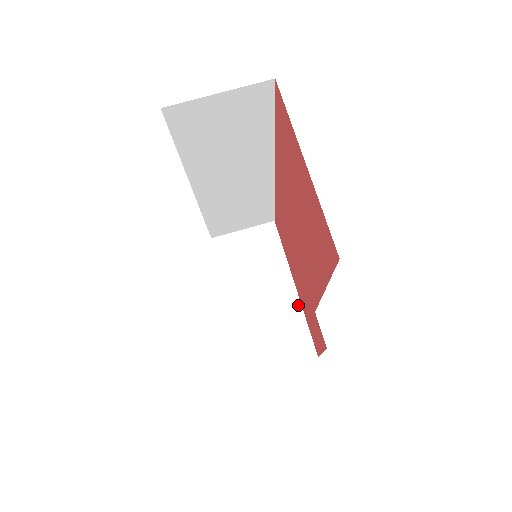
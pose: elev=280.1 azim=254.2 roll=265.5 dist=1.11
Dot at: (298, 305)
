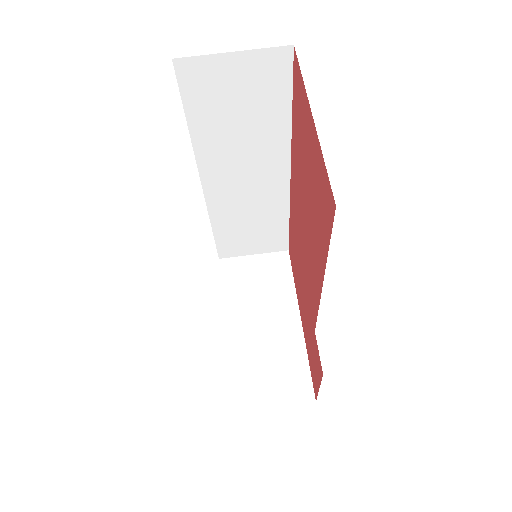
Dot at: (301, 340)
